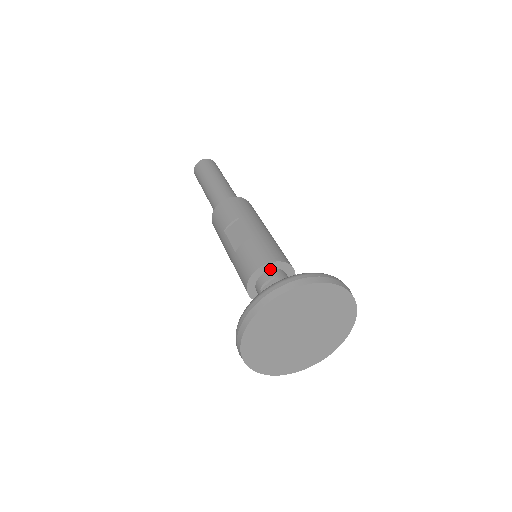
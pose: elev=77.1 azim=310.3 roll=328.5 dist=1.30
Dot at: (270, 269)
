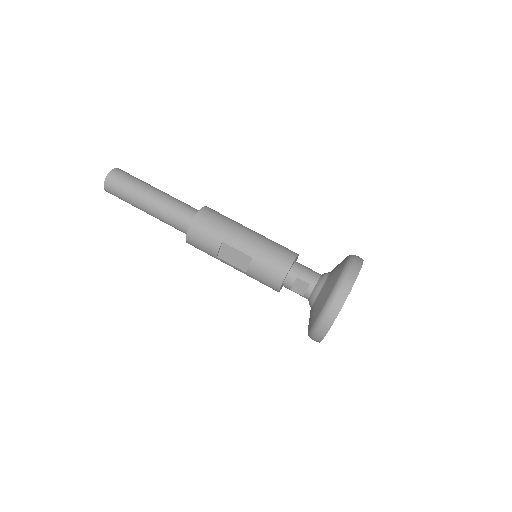
Dot at: (287, 274)
